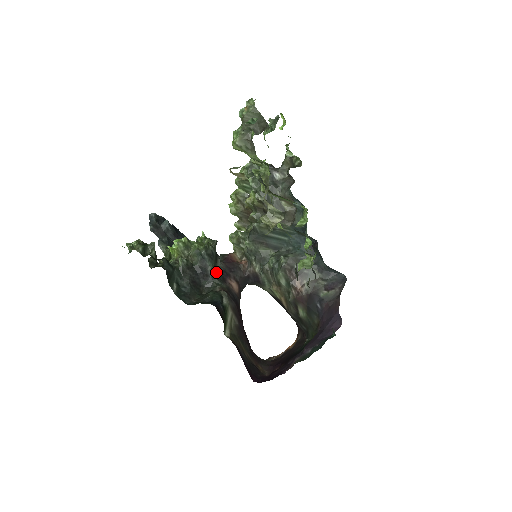
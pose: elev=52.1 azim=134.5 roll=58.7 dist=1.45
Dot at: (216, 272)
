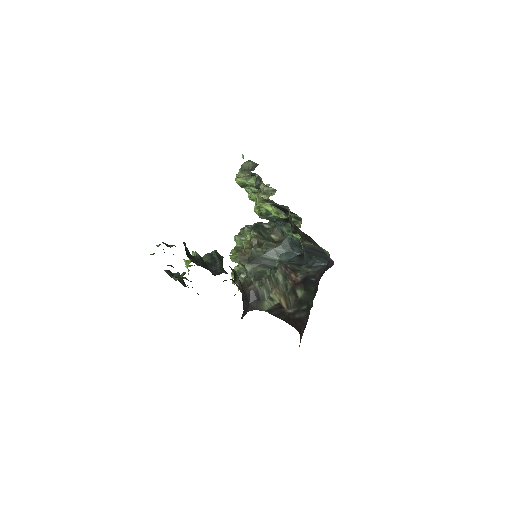
Dot at: occluded
